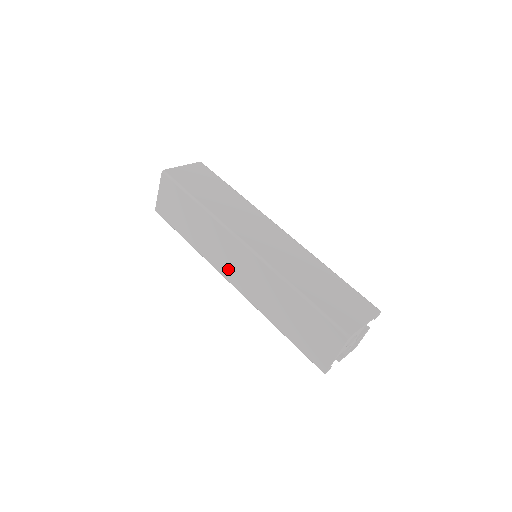
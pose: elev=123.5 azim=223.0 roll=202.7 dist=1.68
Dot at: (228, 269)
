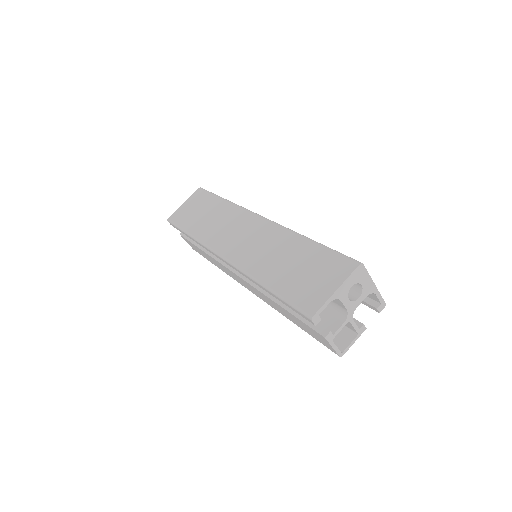
Dot at: (228, 243)
